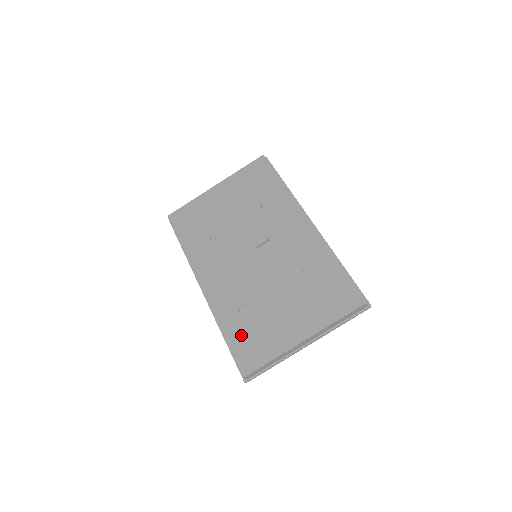
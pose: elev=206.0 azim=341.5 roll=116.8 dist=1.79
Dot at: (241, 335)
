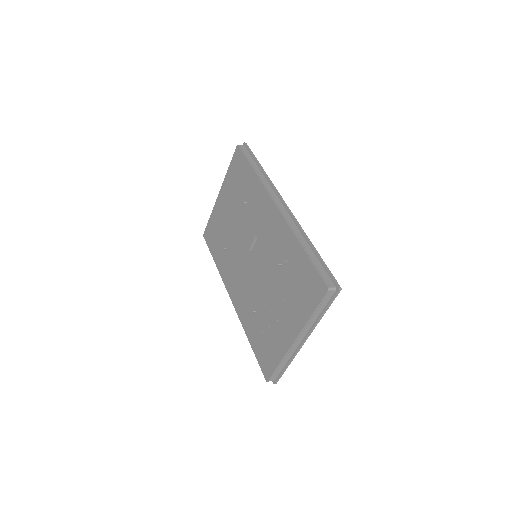
Dot at: (258, 341)
